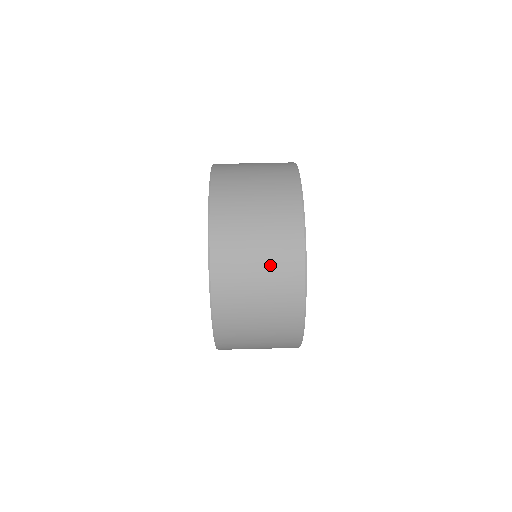
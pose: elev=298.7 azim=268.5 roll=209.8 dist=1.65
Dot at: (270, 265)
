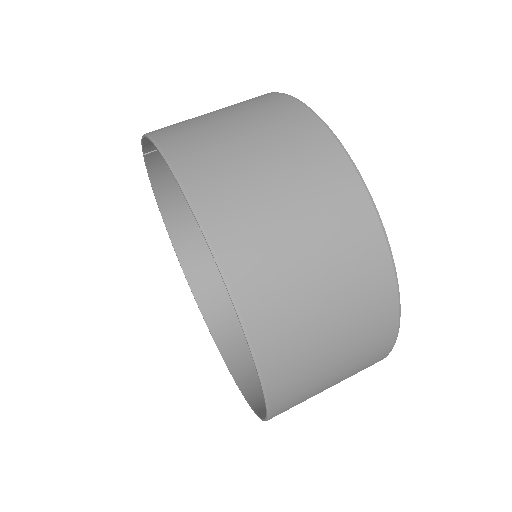
Dot at: (349, 370)
